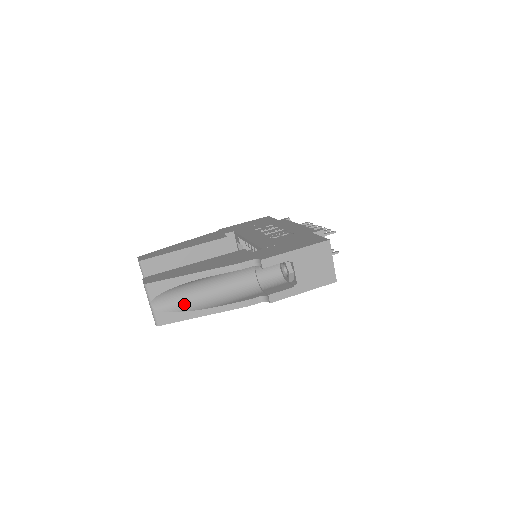
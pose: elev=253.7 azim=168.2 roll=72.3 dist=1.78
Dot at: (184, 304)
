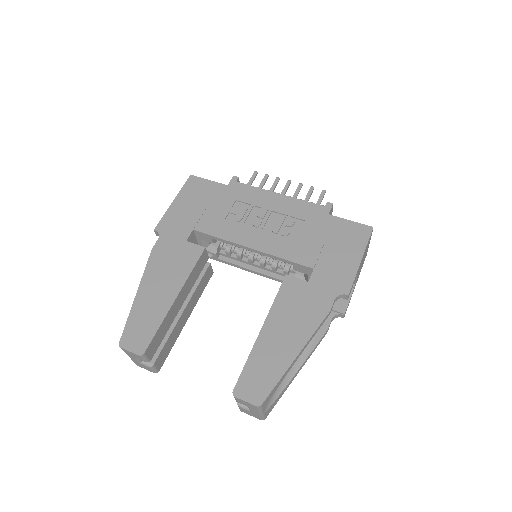
Dot at: occluded
